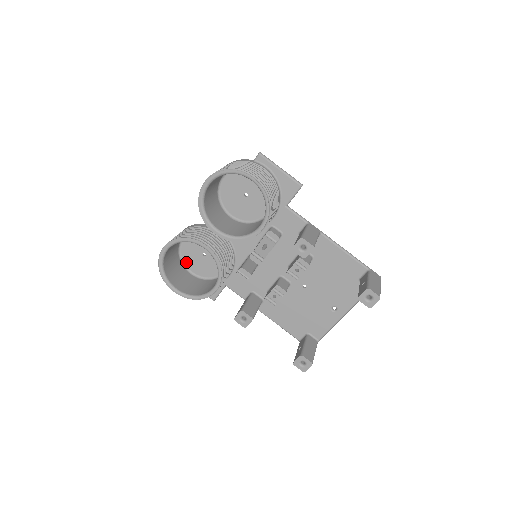
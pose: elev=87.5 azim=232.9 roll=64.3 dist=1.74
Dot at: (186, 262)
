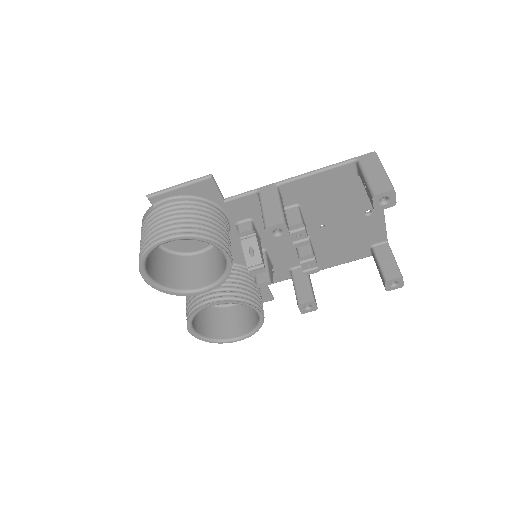
Dot at: occluded
